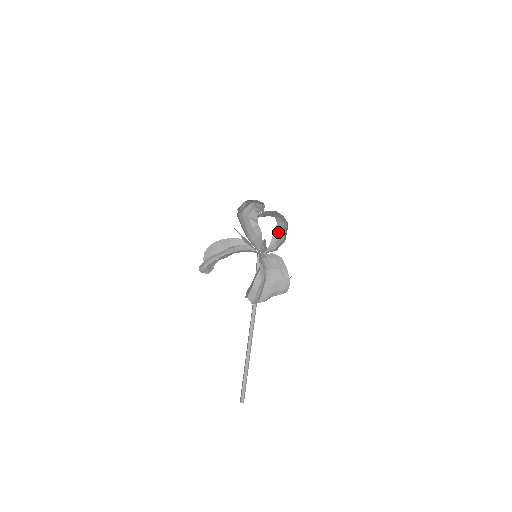
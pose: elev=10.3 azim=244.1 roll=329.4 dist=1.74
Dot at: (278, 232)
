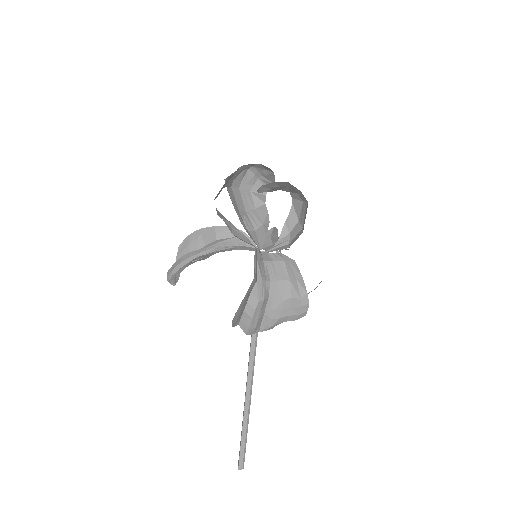
Dot at: (294, 217)
